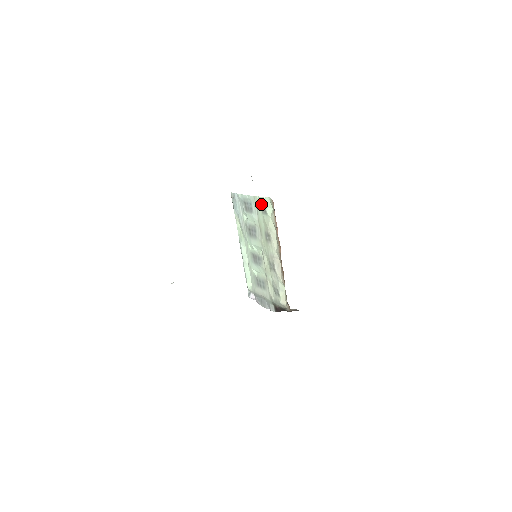
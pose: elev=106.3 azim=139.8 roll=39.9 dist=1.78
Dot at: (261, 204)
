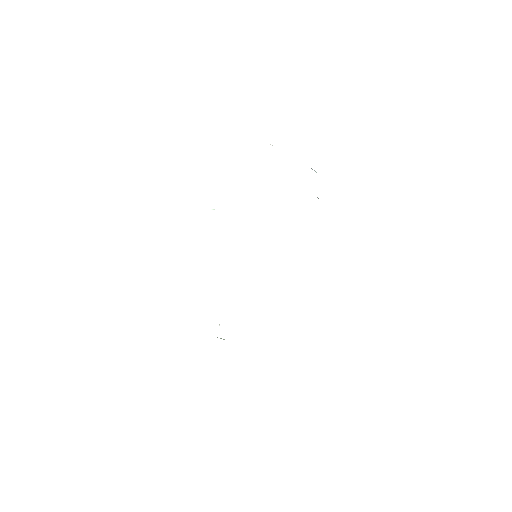
Dot at: occluded
